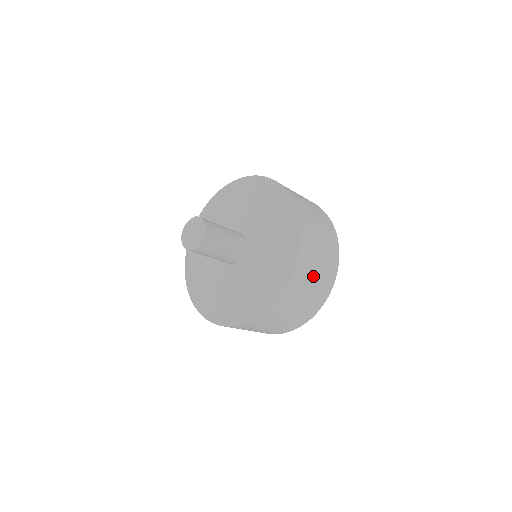
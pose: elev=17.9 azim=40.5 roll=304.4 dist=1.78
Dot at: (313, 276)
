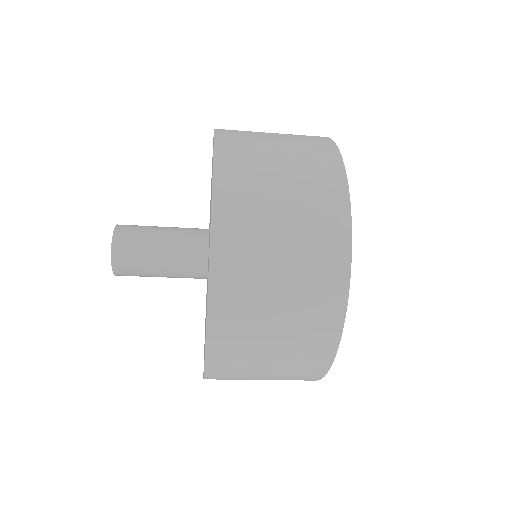
Dot at: (264, 363)
